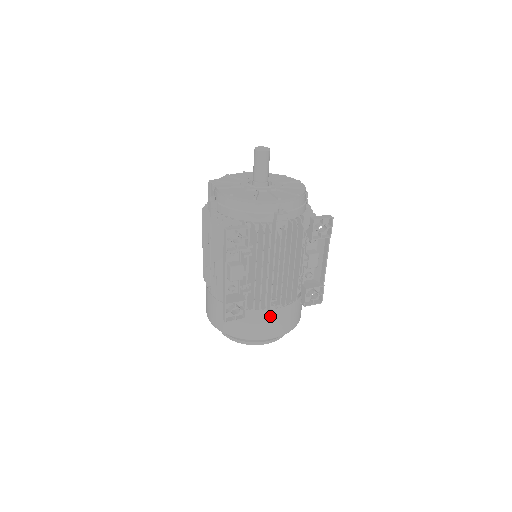
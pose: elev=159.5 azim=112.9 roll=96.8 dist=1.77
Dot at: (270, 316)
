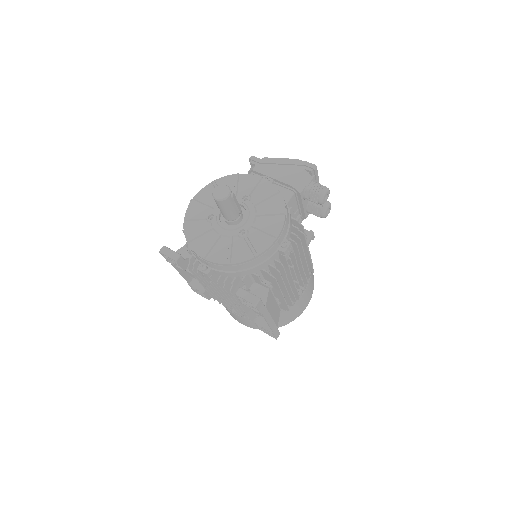
Dot at: (231, 313)
